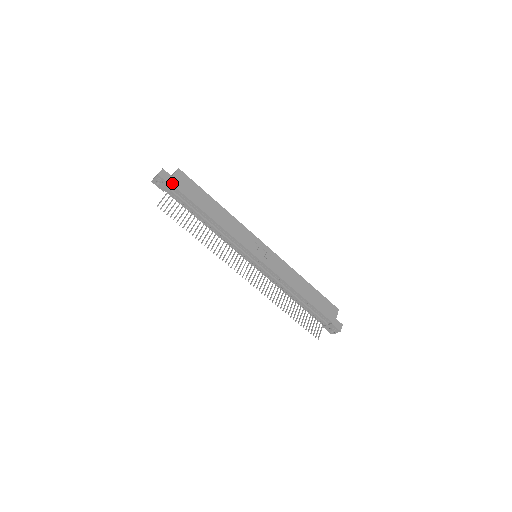
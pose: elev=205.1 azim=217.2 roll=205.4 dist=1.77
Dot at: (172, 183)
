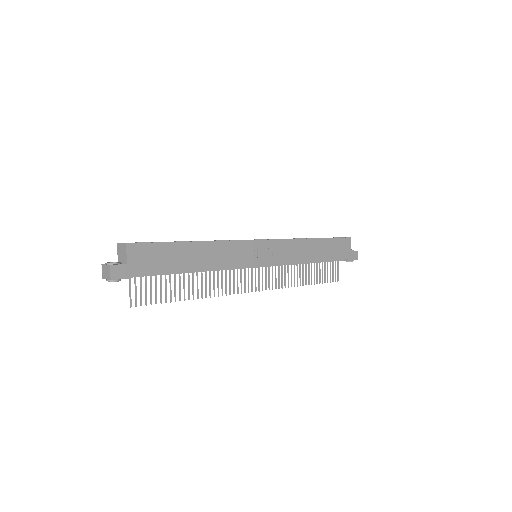
Dot at: (132, 273)
